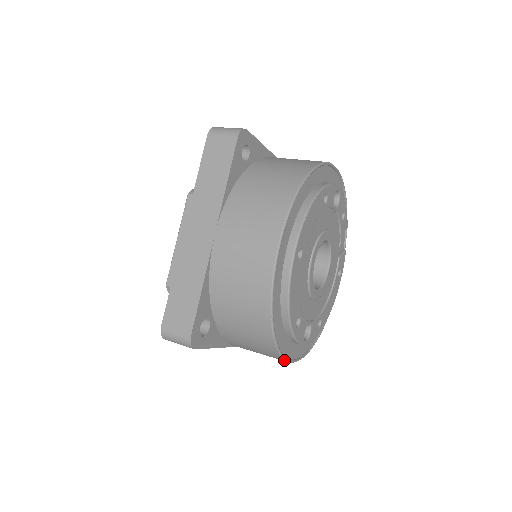
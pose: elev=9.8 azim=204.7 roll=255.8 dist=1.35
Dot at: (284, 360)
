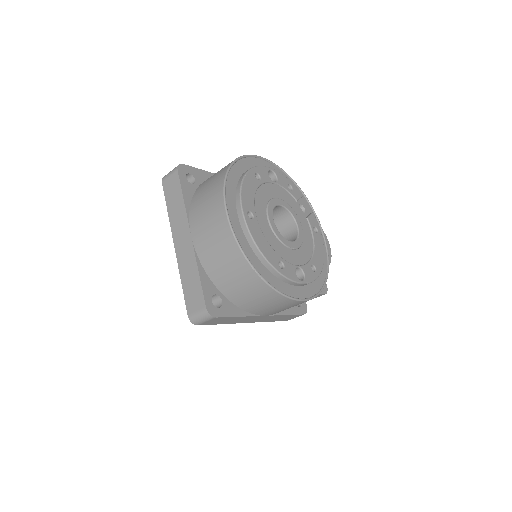
Dot at: (288, 298)
